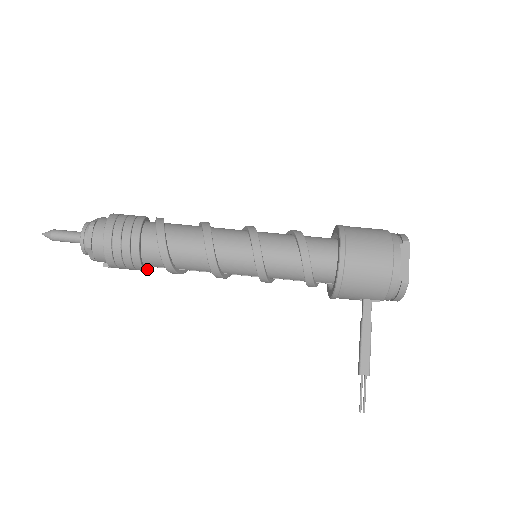
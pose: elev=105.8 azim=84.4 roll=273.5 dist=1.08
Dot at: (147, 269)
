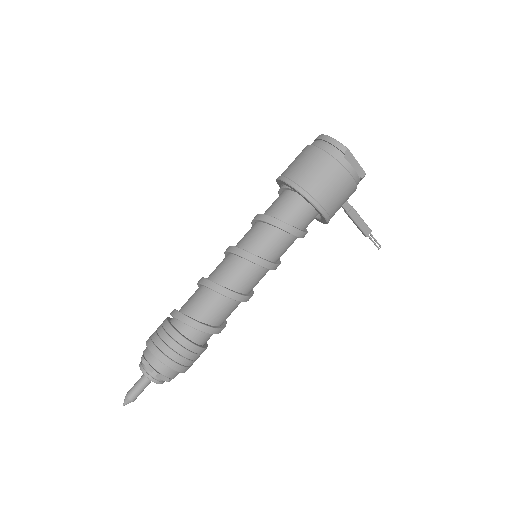
Dot at: occluded
